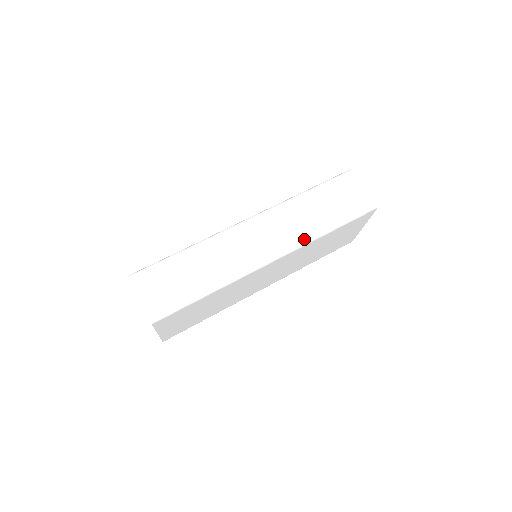
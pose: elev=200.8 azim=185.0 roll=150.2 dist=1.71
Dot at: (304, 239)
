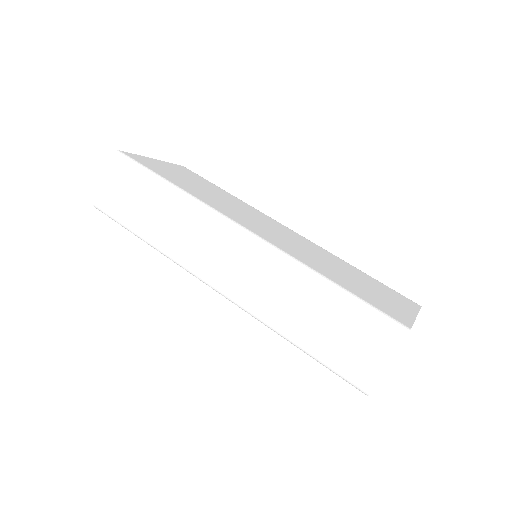
Dot at: (255, 314)
